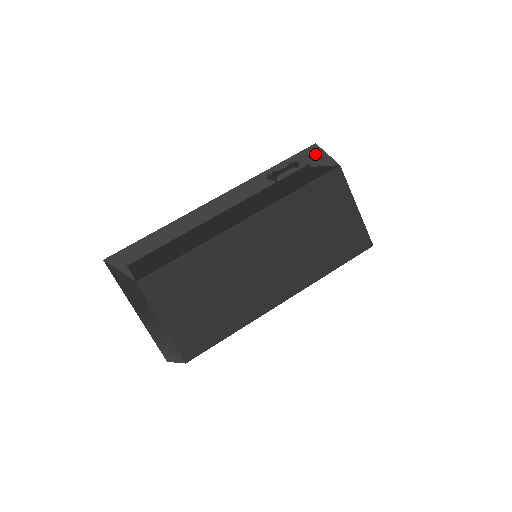
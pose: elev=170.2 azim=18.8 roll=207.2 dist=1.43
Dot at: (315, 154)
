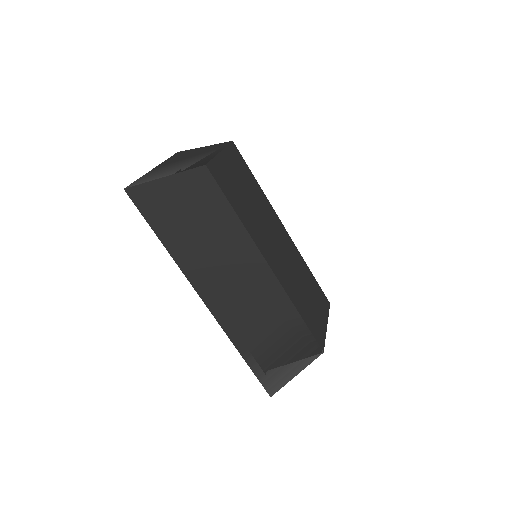
Dot at: occluded
